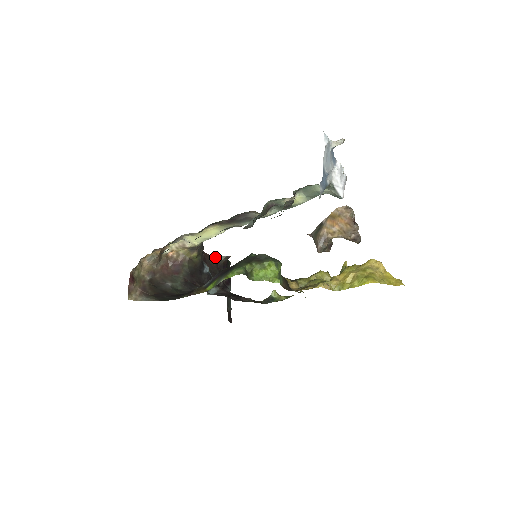
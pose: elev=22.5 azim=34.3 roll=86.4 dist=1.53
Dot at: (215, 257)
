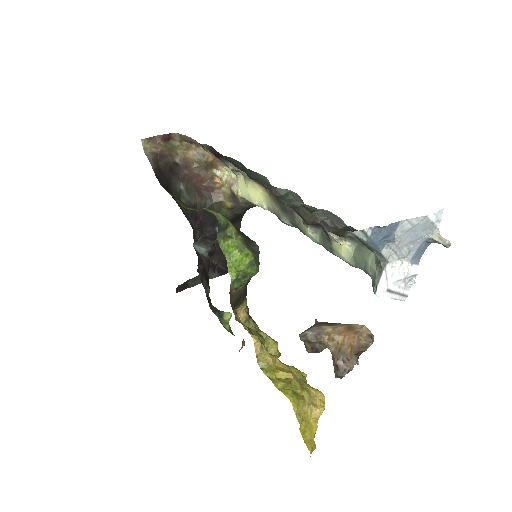
Dot at: occluded
